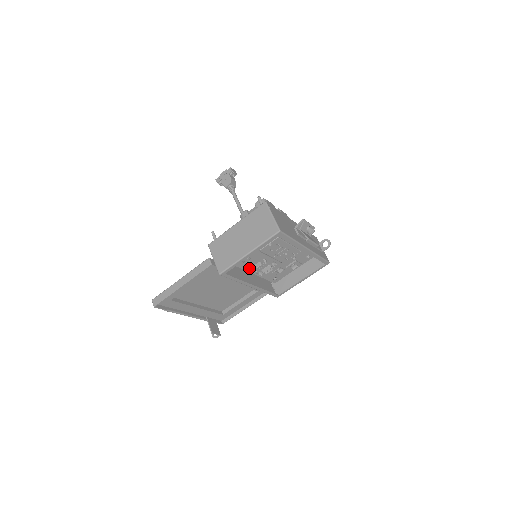
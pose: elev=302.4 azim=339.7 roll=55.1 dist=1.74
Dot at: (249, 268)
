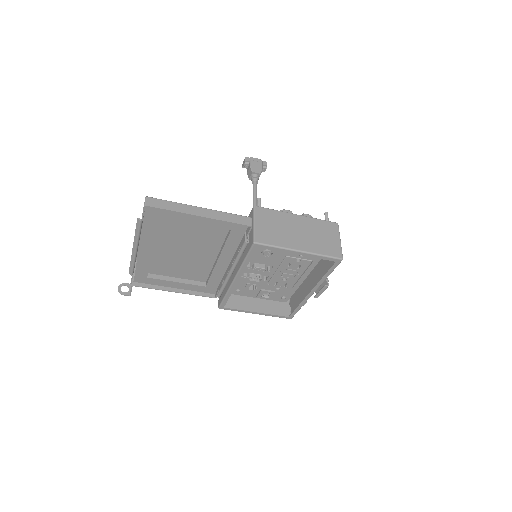
Dot at: (251, 261)
